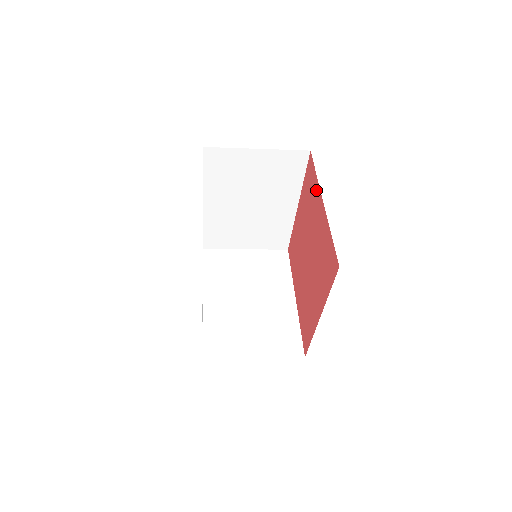
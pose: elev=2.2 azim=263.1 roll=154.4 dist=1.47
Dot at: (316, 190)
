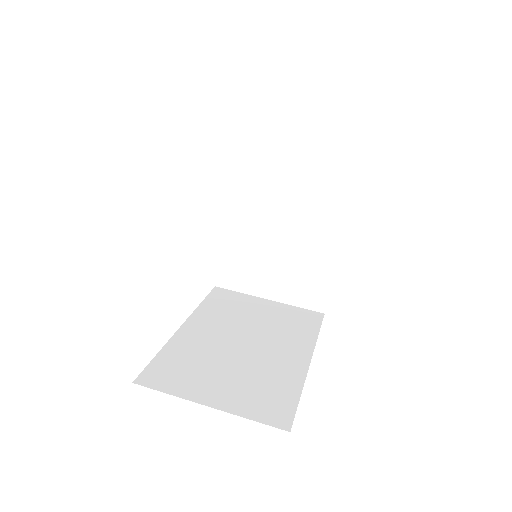
Dot at: occluded
